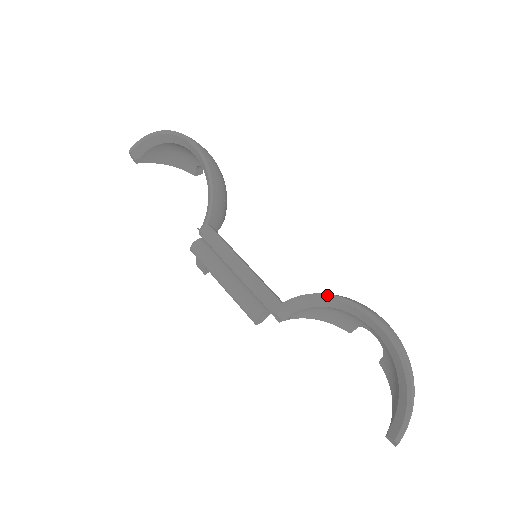
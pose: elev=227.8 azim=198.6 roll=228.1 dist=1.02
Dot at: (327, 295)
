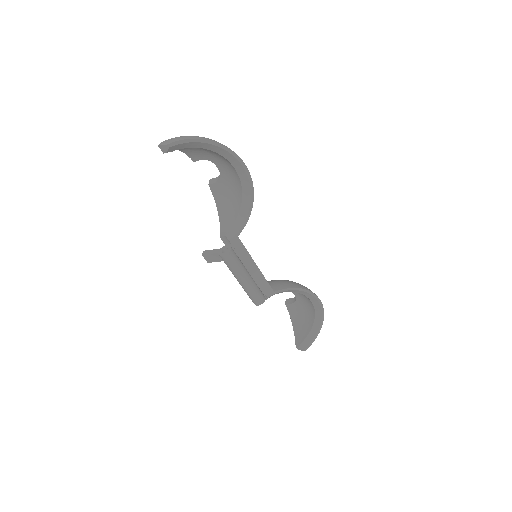
Dot at: (302, 289)
